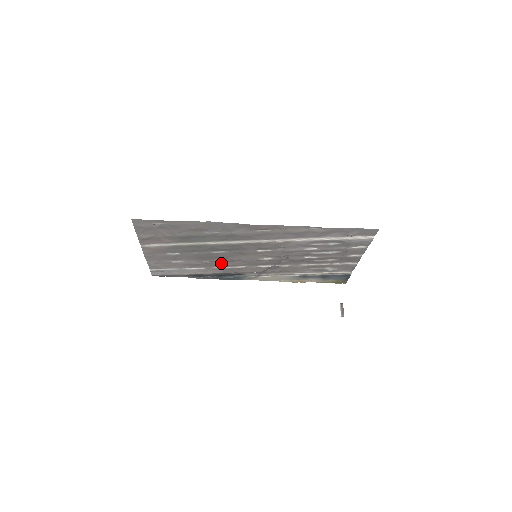
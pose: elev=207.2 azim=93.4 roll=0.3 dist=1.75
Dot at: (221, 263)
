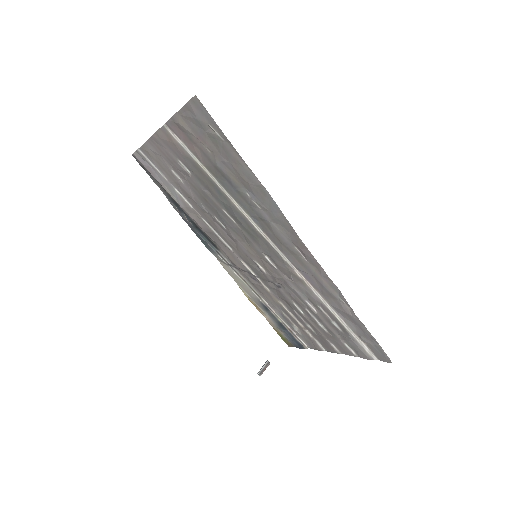
Dot at: (215, 223)
